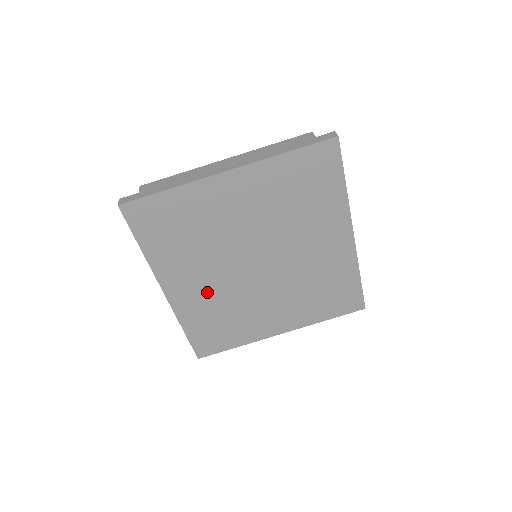
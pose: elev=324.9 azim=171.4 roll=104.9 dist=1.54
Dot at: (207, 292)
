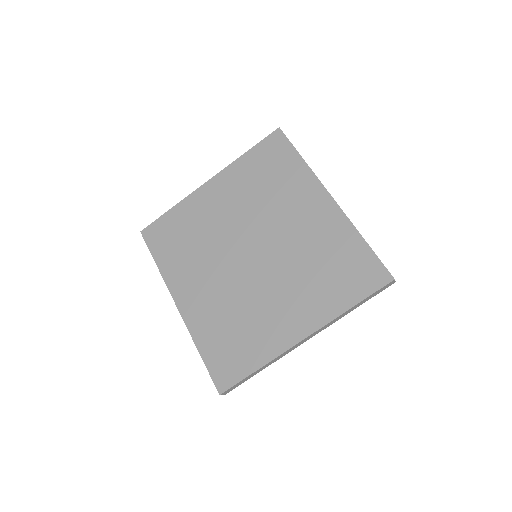
Dot at: (213, 296)
